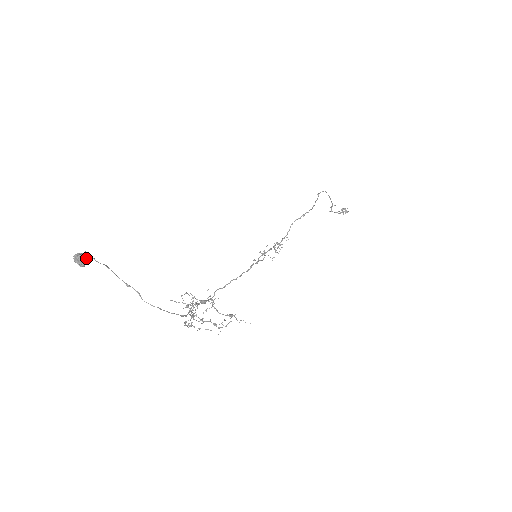
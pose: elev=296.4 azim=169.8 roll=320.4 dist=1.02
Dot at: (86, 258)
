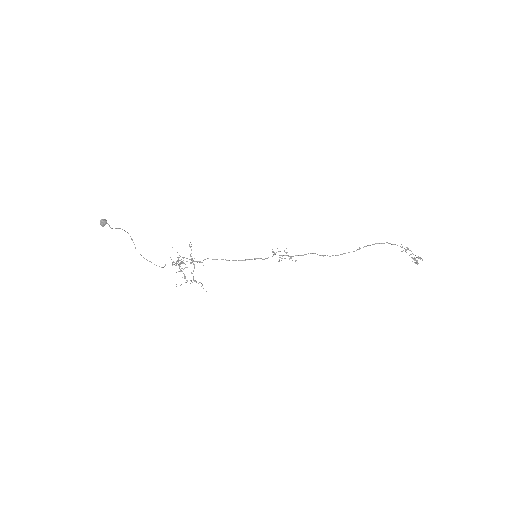
Dot at: (105, 224)
